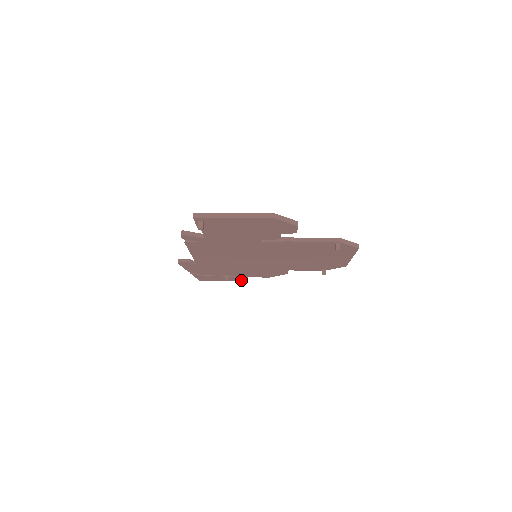
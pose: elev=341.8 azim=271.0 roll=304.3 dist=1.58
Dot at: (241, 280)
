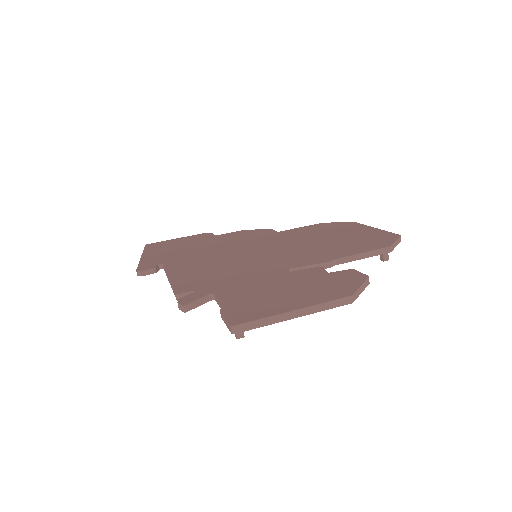
Dot at: occluded
